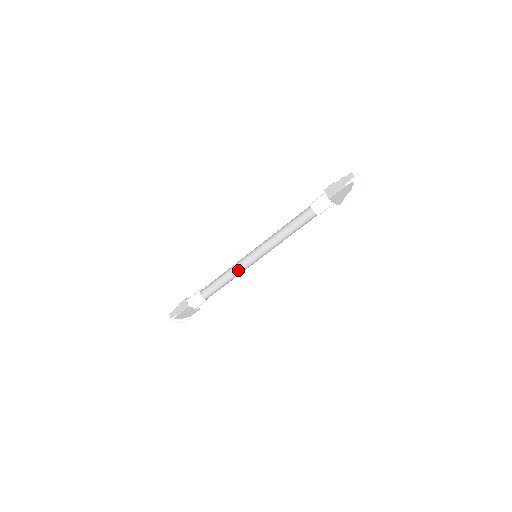
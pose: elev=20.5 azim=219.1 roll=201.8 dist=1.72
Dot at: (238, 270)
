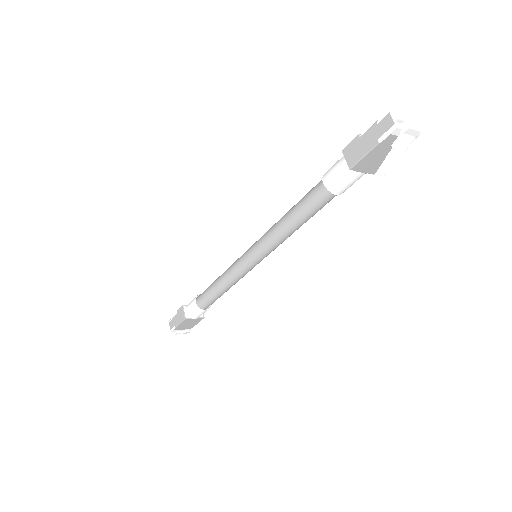
Dot at: (234, 276)
